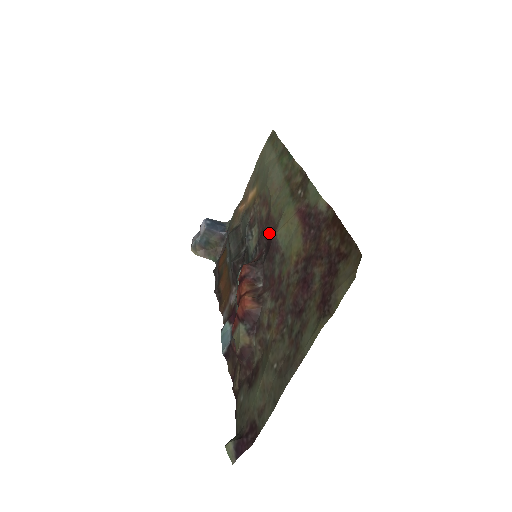
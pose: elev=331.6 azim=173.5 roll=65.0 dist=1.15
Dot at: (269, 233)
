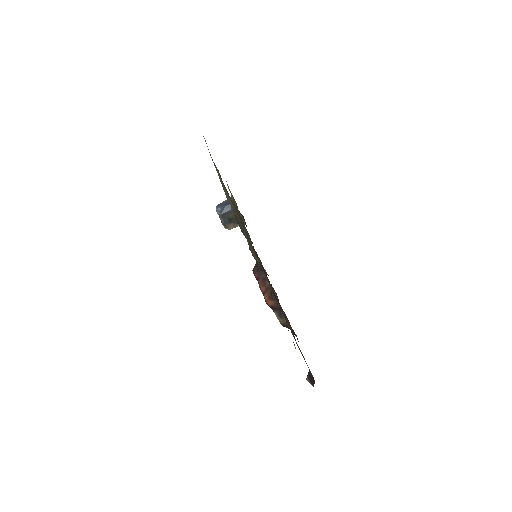
Dot at: occluded
